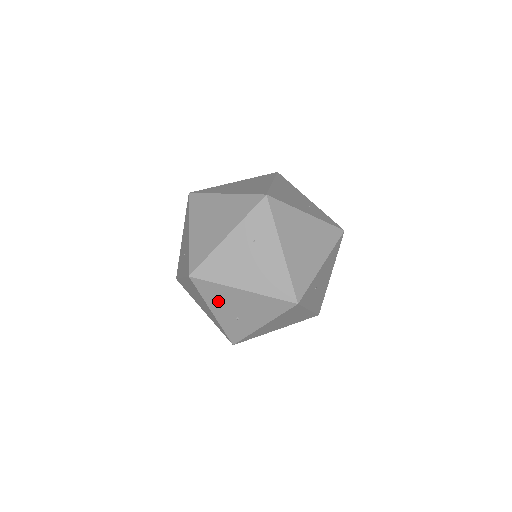
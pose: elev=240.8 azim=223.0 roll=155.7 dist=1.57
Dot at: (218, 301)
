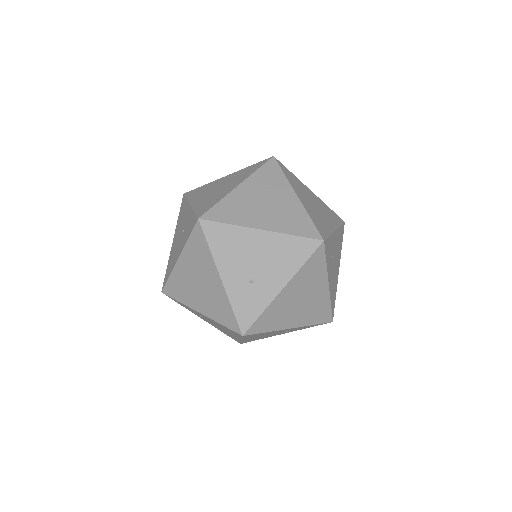
Dot at: (230, 255)
